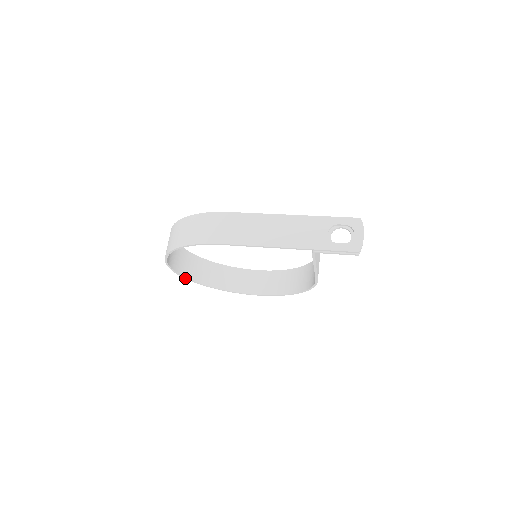
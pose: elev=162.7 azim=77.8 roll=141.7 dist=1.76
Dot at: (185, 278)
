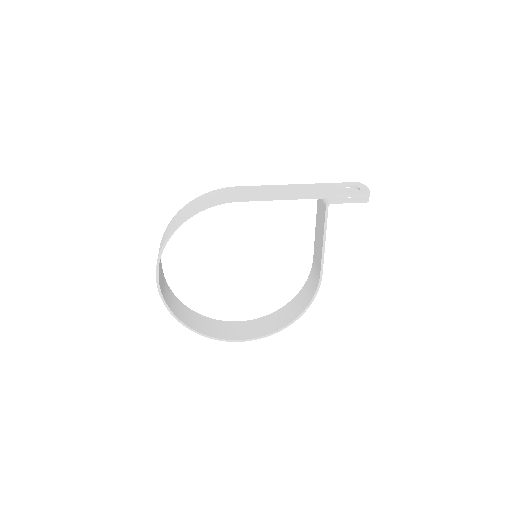
Dot at: (167, 309)
